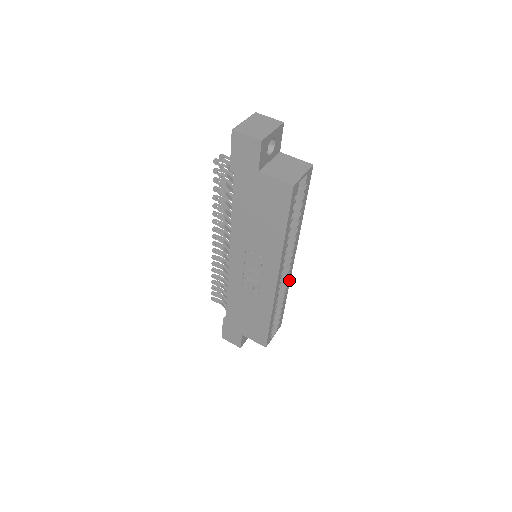
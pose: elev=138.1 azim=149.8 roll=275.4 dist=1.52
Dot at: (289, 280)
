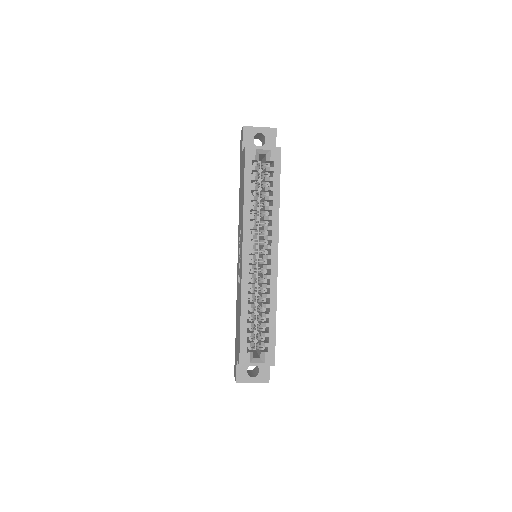
Dot at: (275, 286)
